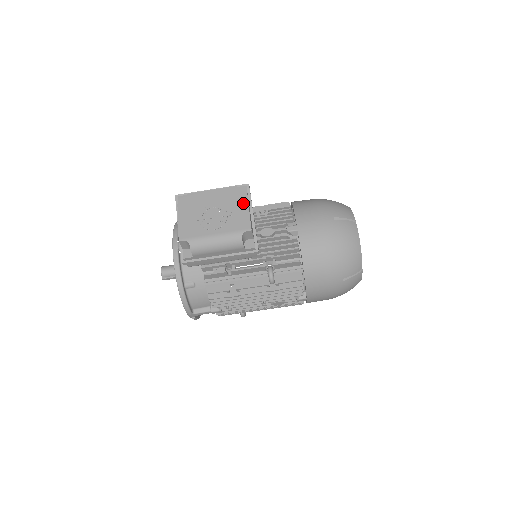
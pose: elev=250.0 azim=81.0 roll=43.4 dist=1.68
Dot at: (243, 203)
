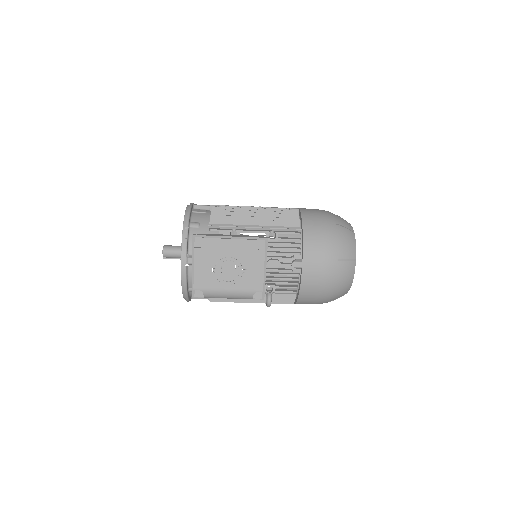
Dot at: (259, 261)
